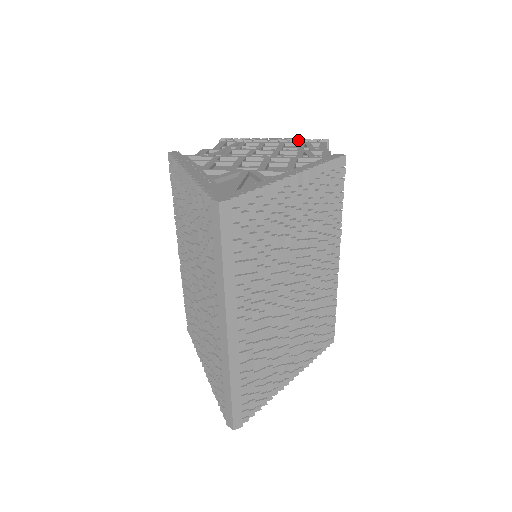
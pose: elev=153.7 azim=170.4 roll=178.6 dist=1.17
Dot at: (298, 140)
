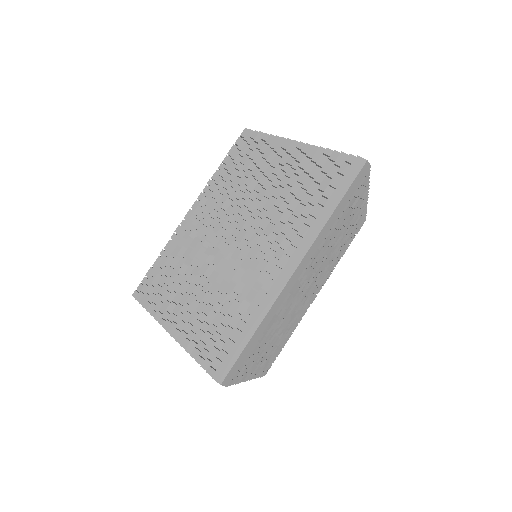
Dot at: occluded
